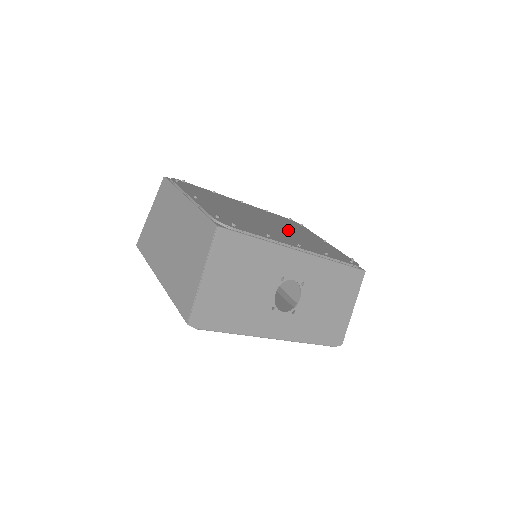
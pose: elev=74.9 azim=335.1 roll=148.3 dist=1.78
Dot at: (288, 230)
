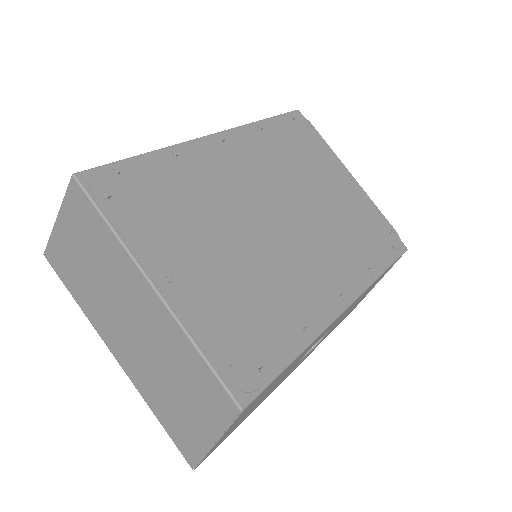
Dot at: (308, 209)
